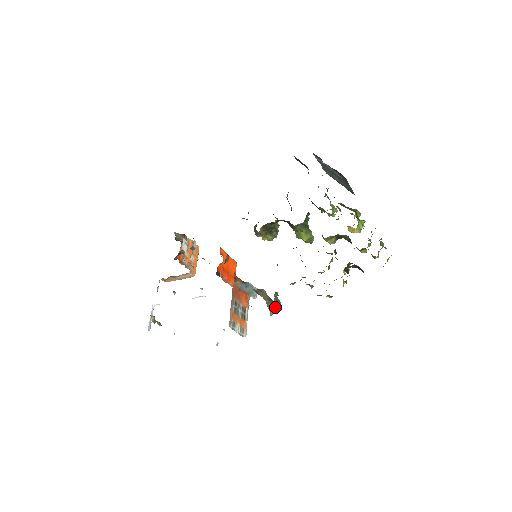
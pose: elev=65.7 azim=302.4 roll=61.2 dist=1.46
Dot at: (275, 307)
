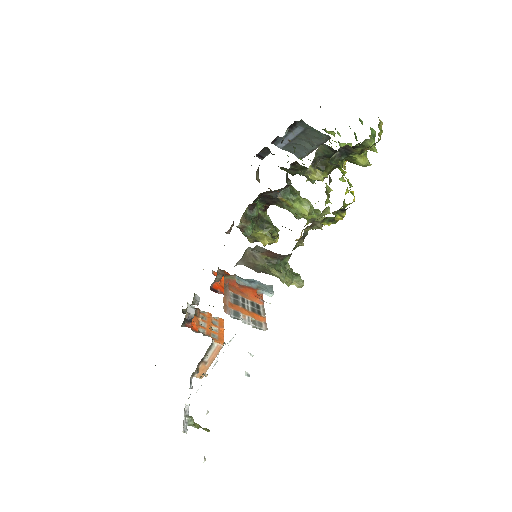
Dot at: (292, 279)
